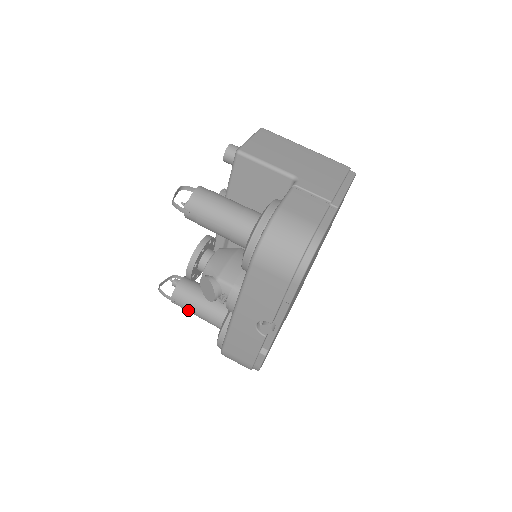
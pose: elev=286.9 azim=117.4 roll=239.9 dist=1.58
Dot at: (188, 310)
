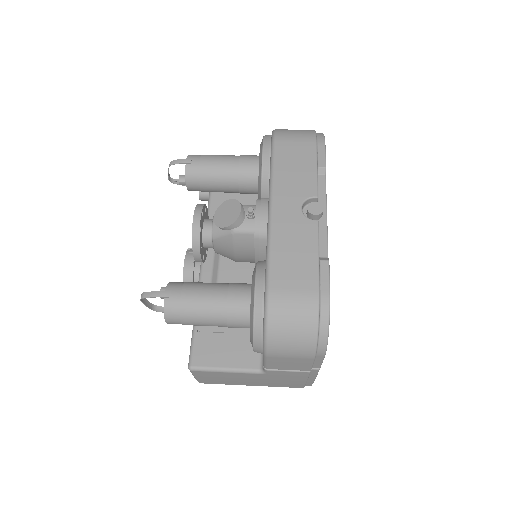
Dot at: (193, 300)
